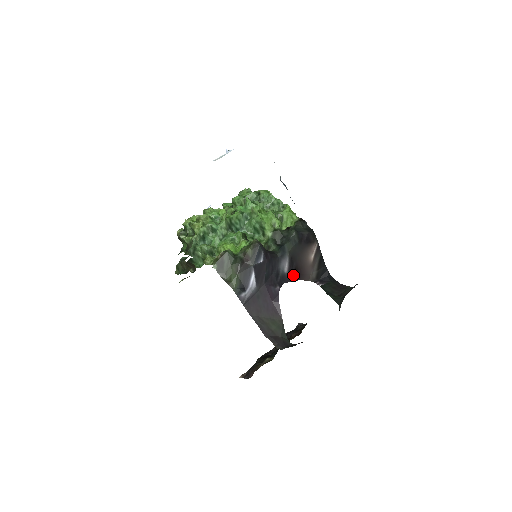
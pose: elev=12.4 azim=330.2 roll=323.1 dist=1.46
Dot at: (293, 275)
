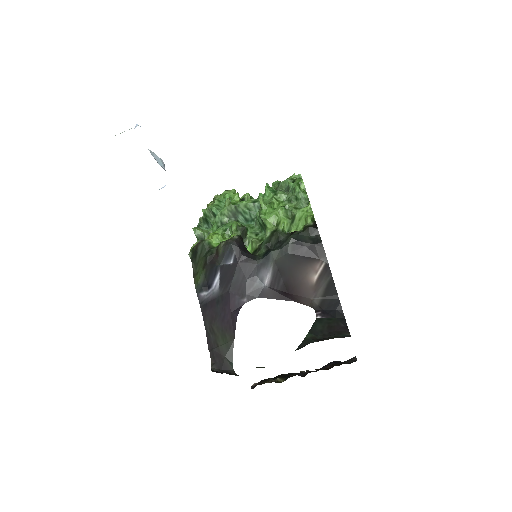
Dot at: (280, 292)
